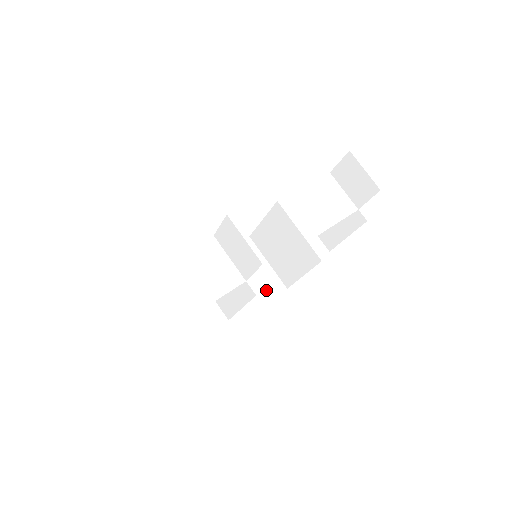
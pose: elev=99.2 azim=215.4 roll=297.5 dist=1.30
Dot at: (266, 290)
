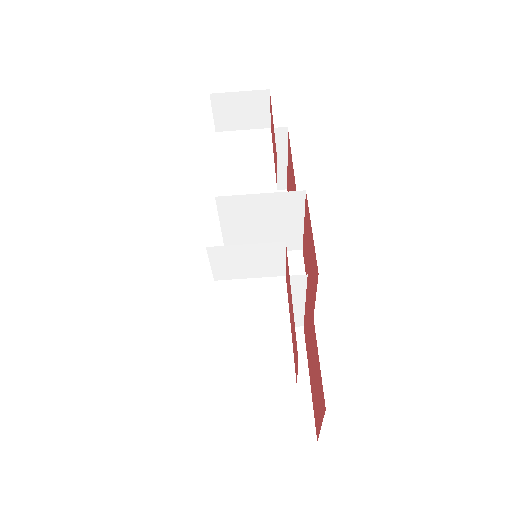
Dot at: (292, 271)
